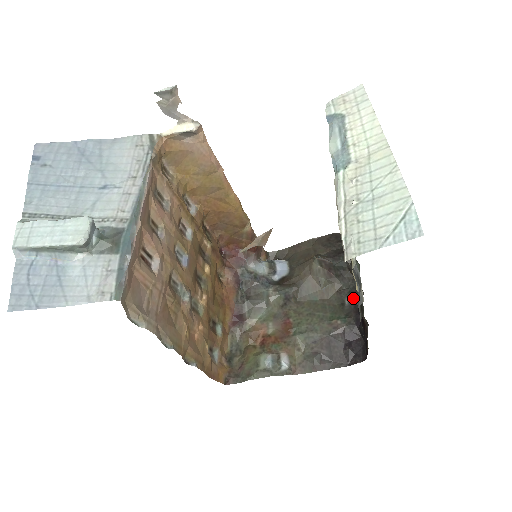
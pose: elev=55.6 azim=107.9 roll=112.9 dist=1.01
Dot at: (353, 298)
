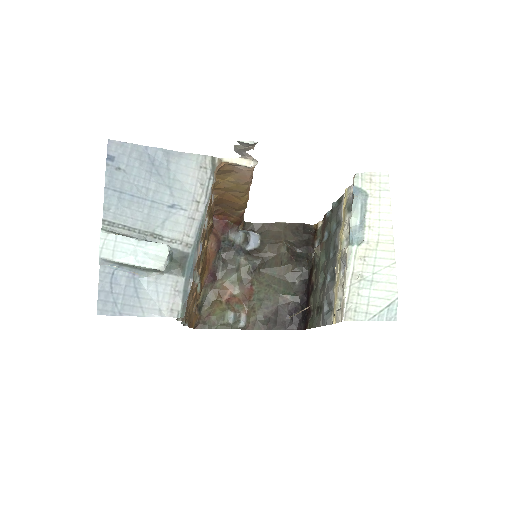
Dot at: (303, 281)
